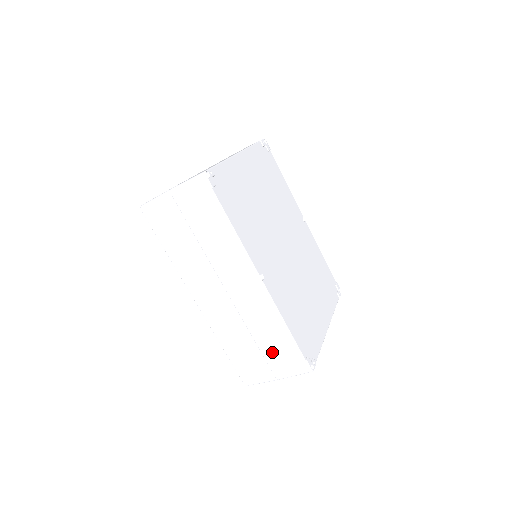
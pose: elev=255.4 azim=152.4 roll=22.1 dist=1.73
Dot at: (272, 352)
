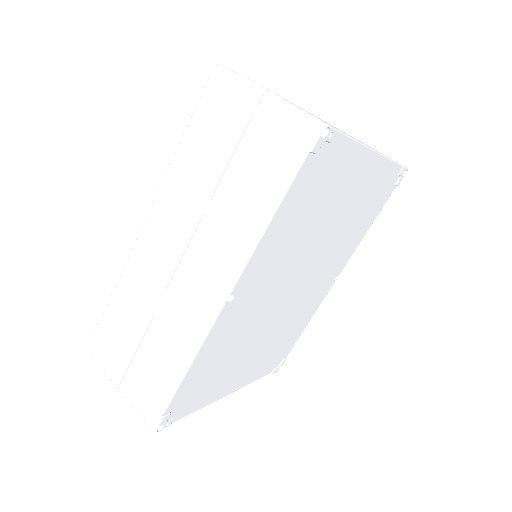
Dot at: (145, 365)
